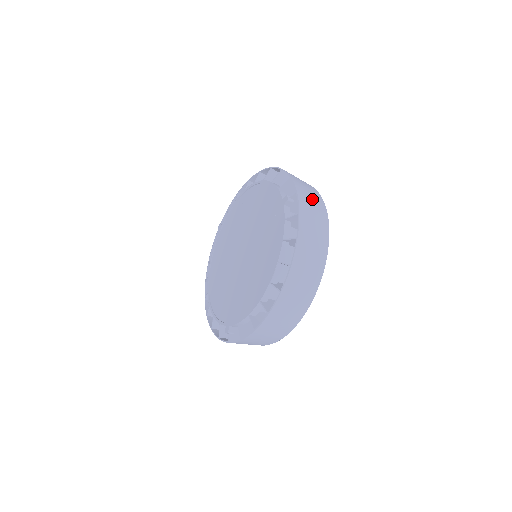
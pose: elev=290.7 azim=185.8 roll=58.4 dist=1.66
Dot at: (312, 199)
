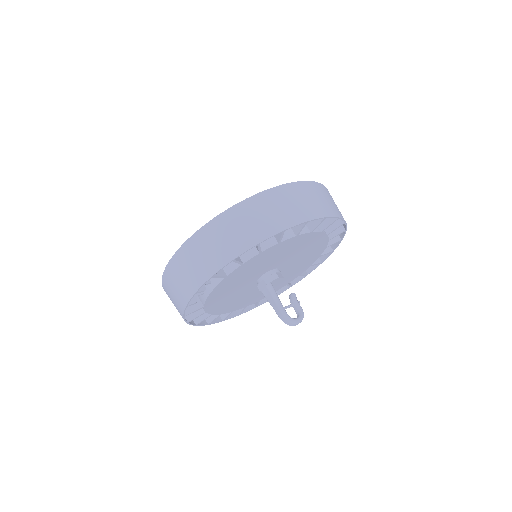
Dot at: (330, 201)
